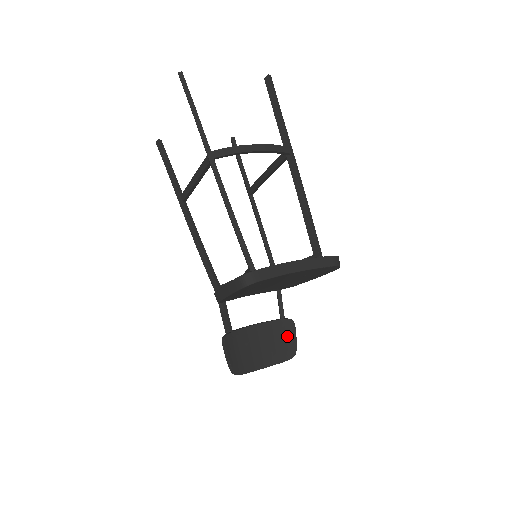
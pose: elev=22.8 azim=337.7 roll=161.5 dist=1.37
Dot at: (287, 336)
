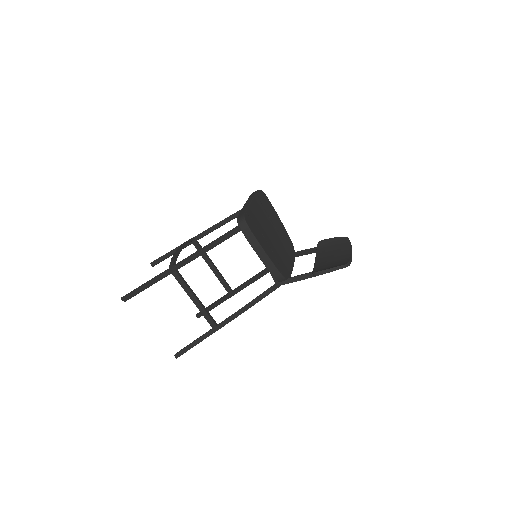
Dot at: (330, 244)
